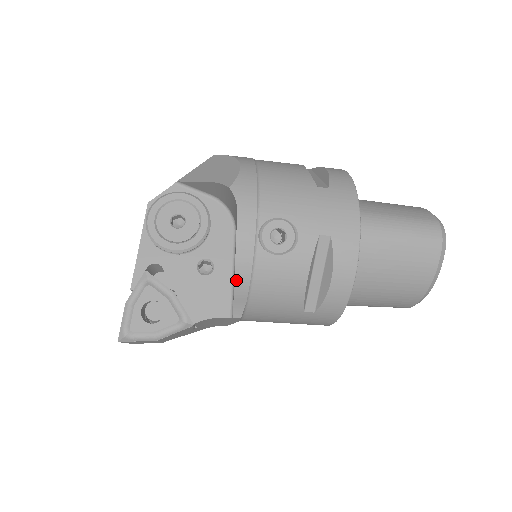
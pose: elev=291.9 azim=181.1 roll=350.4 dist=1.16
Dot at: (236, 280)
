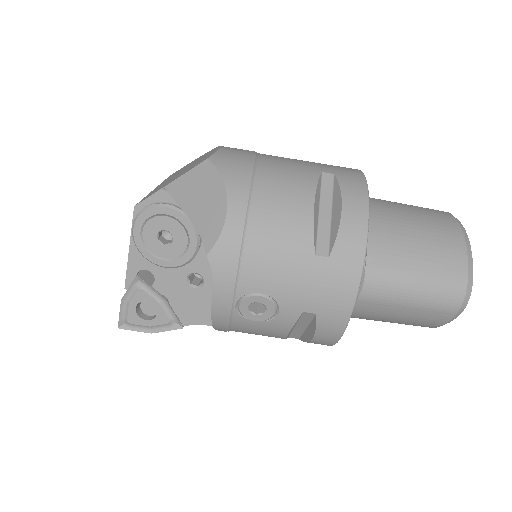
Dot at: (215, 327)
